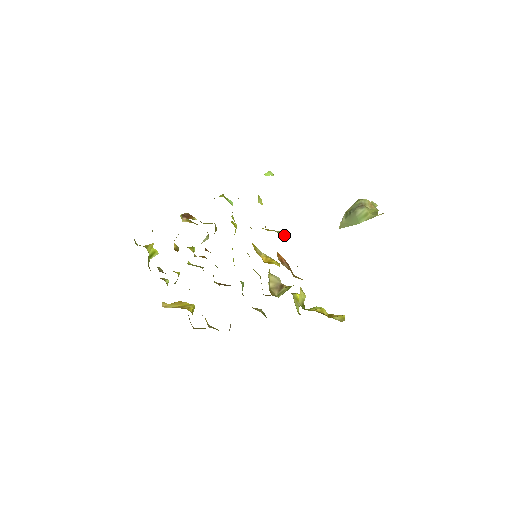
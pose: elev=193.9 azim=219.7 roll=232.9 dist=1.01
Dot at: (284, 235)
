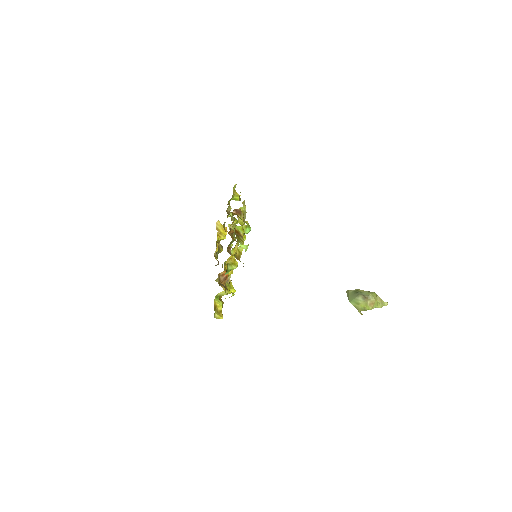
Dot at: occluded
